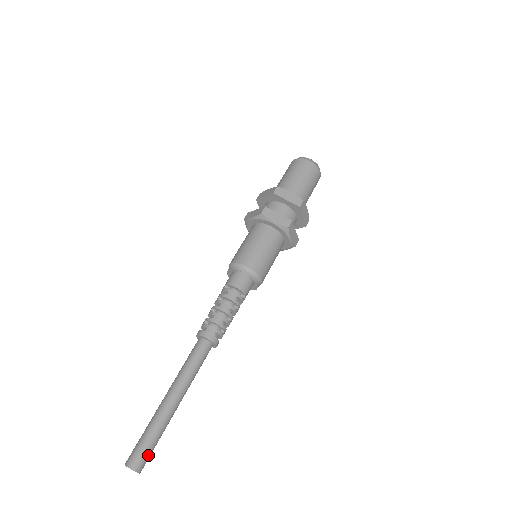
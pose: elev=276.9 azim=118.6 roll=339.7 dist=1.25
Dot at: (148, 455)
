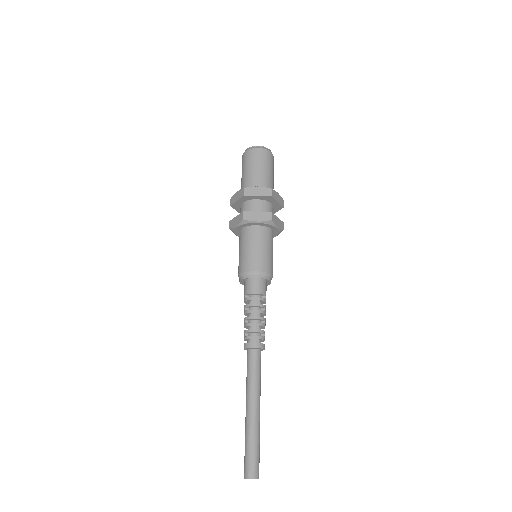
Dot at: (258, 462)
